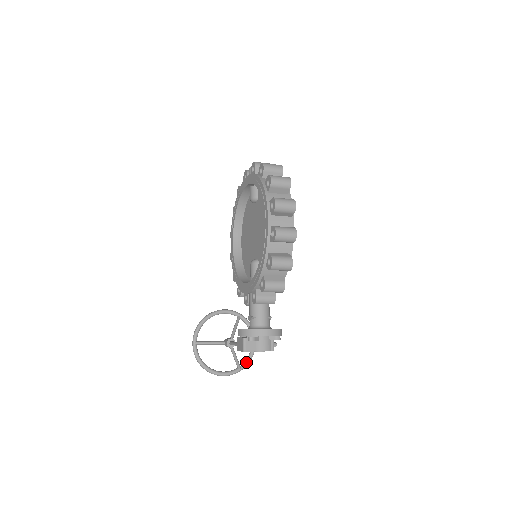
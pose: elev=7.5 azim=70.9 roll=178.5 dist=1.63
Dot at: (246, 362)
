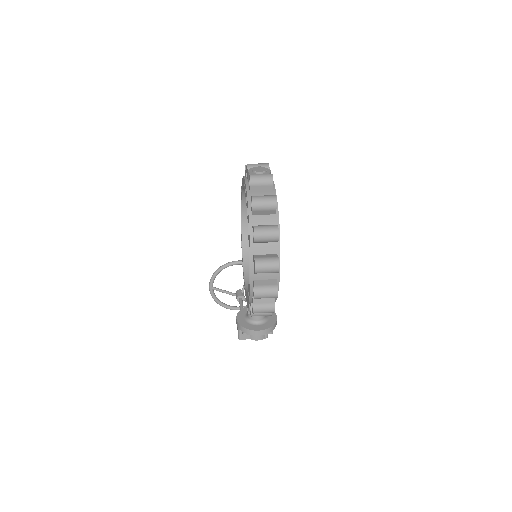
Dot at: occluded
